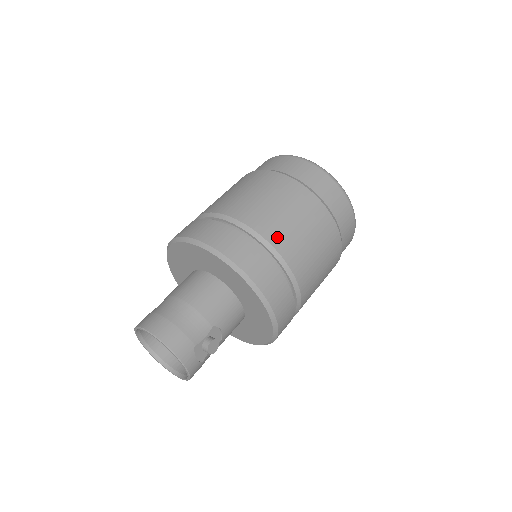
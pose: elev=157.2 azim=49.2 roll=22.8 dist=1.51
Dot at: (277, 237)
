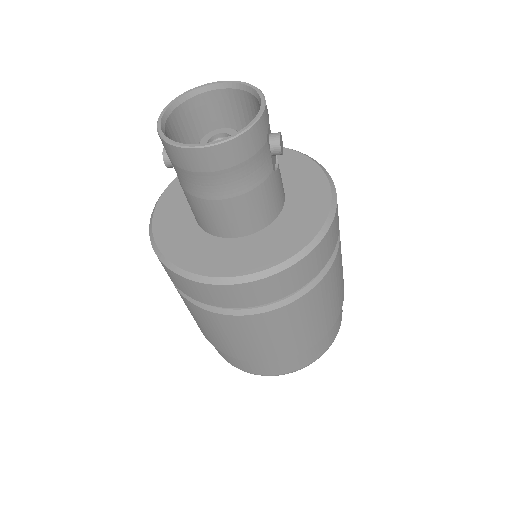
Dot at: occluded
